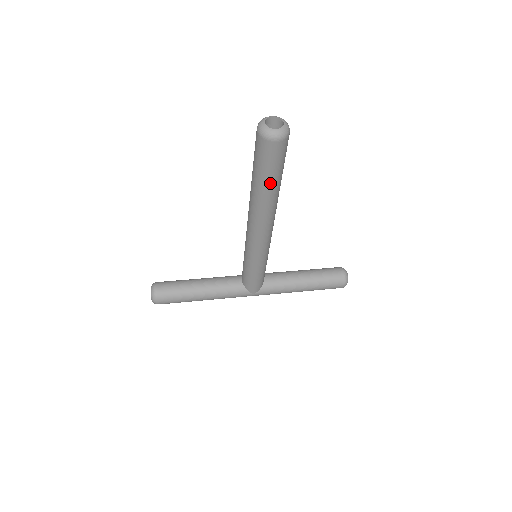
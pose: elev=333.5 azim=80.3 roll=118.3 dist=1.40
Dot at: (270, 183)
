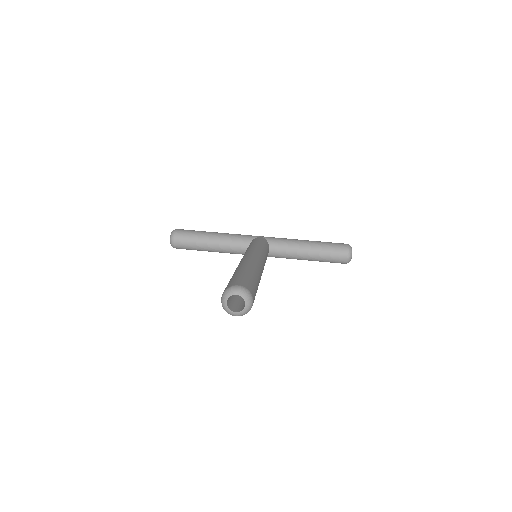
Dot at: occluded
